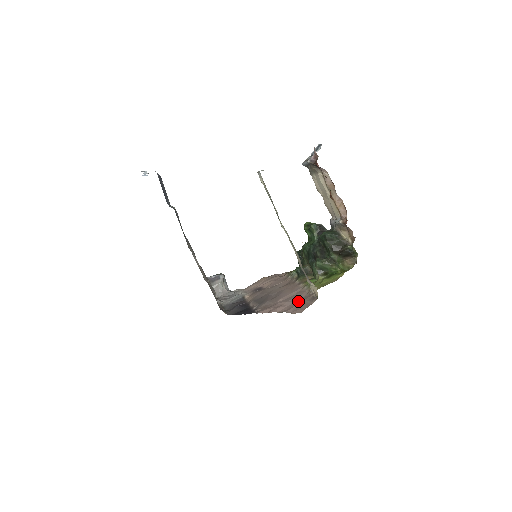
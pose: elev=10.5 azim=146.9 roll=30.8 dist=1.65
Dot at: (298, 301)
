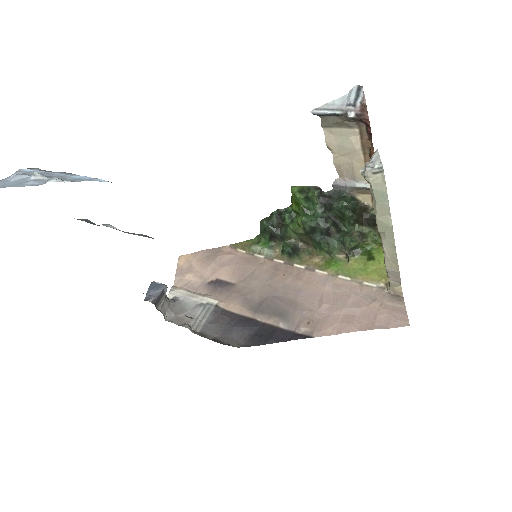
Dot at: (369, 305)
